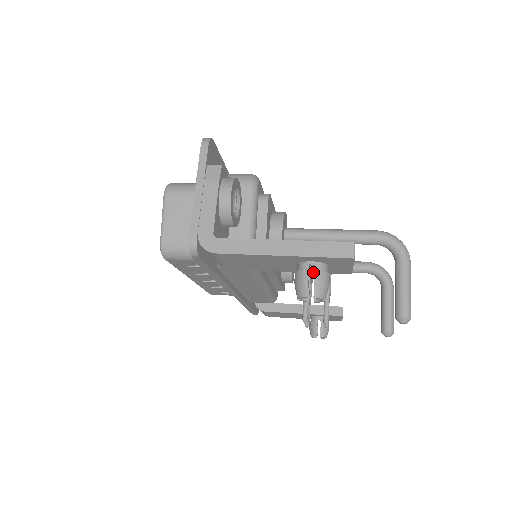
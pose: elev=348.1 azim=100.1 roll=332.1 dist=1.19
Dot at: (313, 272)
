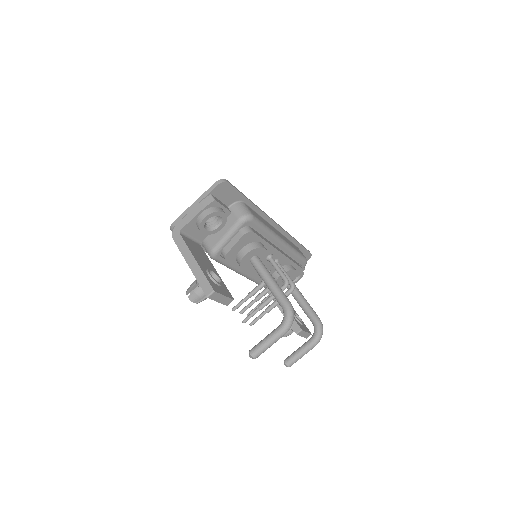
Dot at: occluded
